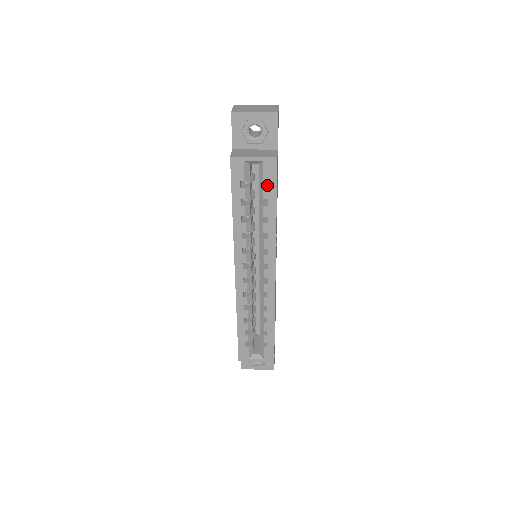
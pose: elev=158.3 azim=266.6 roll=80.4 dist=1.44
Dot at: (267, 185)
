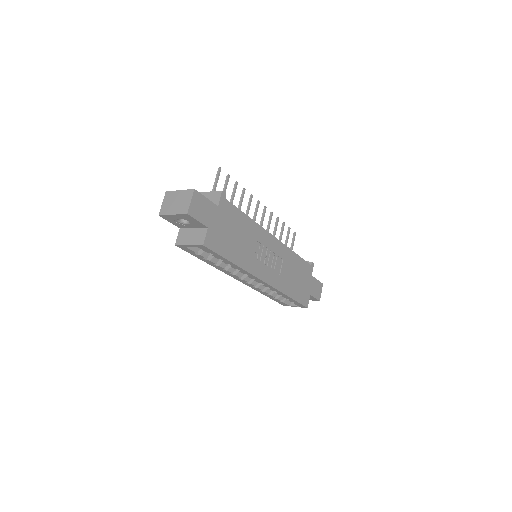
Dot at: occluded
